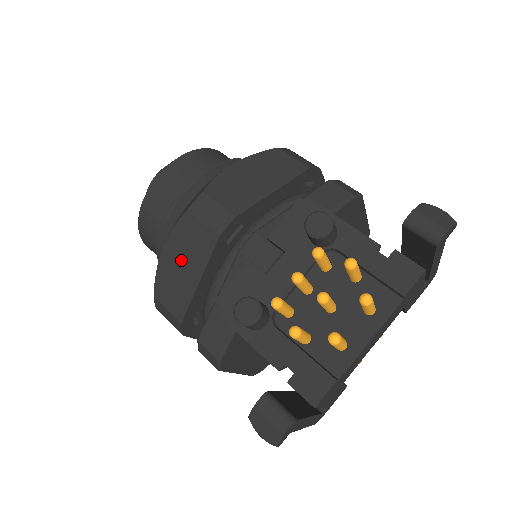
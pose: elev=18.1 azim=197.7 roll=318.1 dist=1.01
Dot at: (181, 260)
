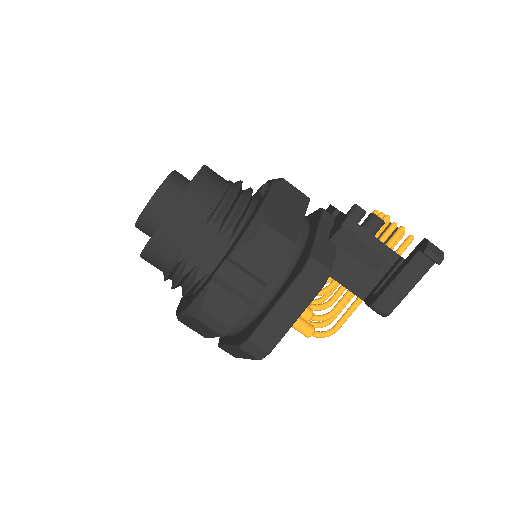
Dot at: (286, 204)
